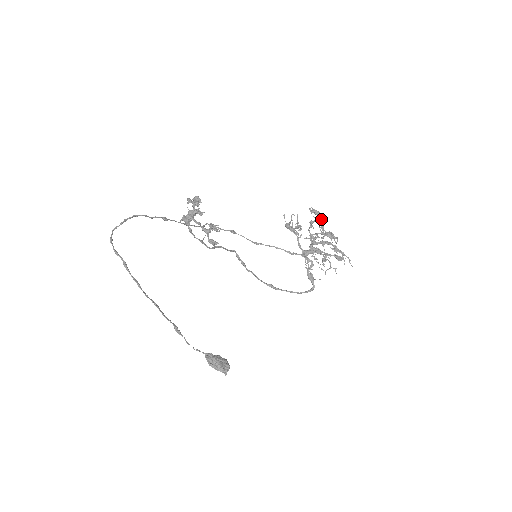
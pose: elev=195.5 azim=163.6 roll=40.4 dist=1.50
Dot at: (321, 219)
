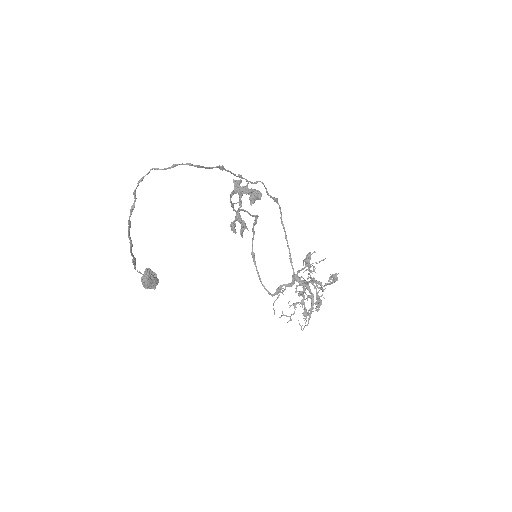
Dot at: occluded
